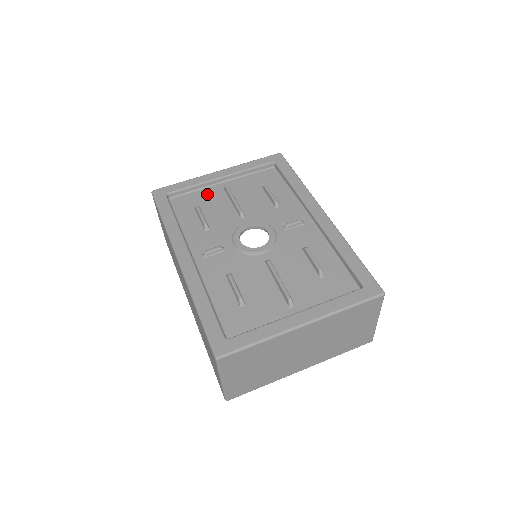
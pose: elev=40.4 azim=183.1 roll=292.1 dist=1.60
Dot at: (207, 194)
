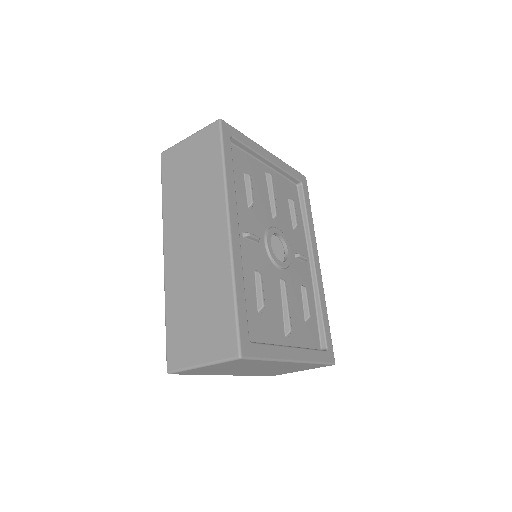
Dot at: (254, 166)
